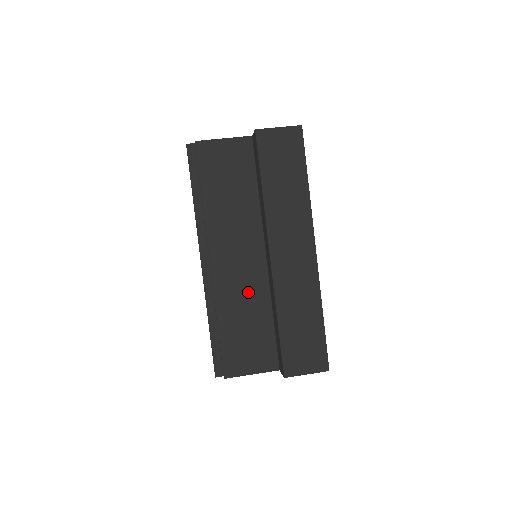
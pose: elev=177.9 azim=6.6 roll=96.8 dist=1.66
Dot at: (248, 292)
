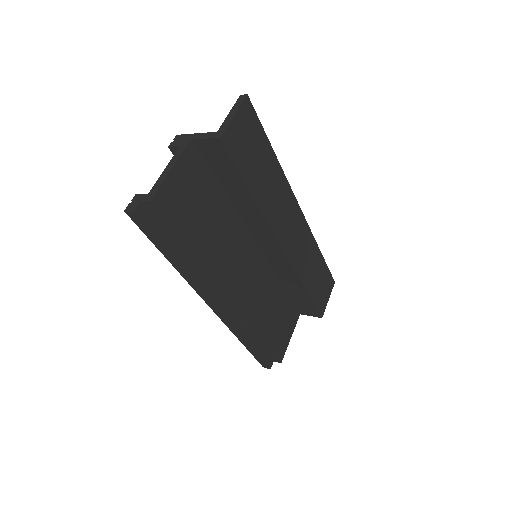
Dot at: (263, 289)
